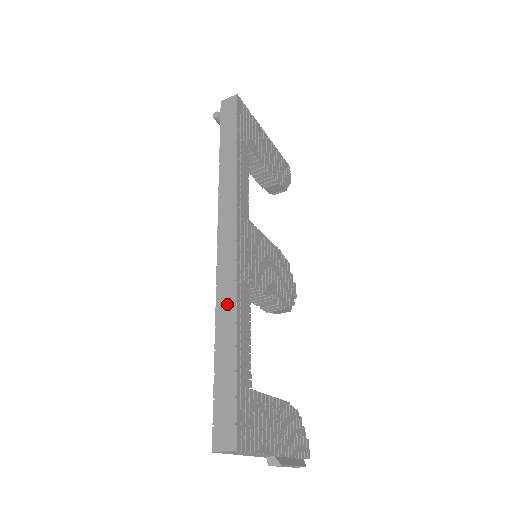
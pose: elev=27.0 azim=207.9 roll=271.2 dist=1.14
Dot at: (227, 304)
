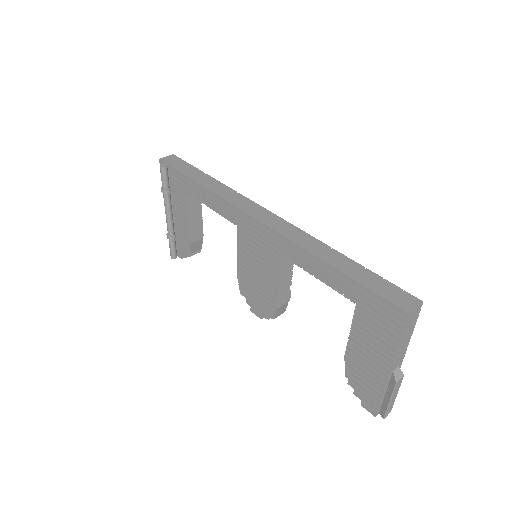
Dot at: (310, 242)
